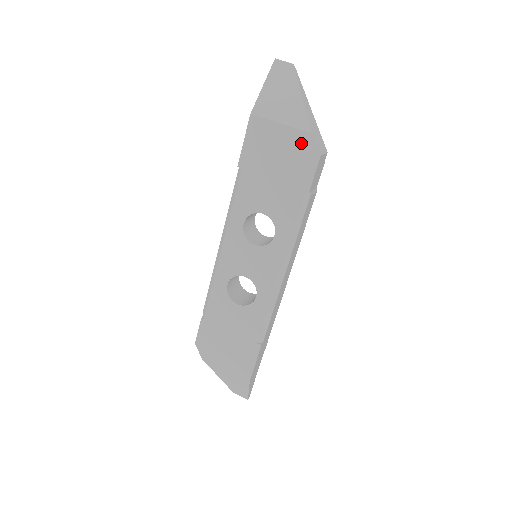
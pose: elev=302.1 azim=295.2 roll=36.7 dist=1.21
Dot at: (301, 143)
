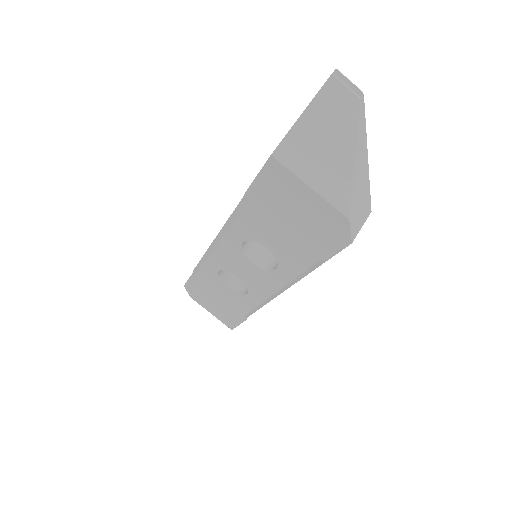
Dot at: (331, 219)
